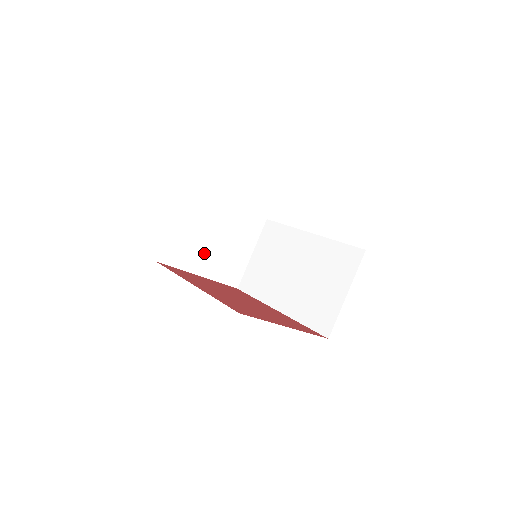
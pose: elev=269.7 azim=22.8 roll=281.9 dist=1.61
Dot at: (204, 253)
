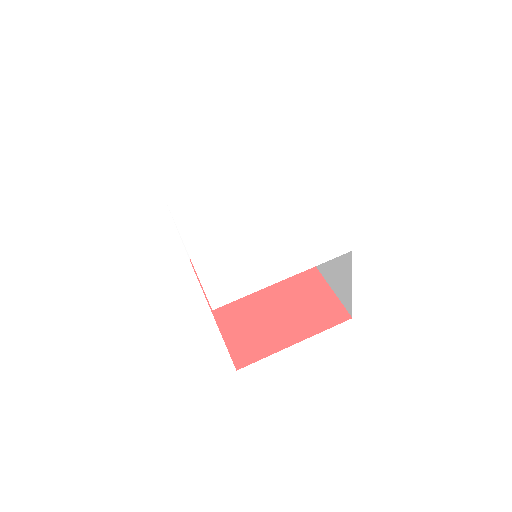
Dot at: occluded
